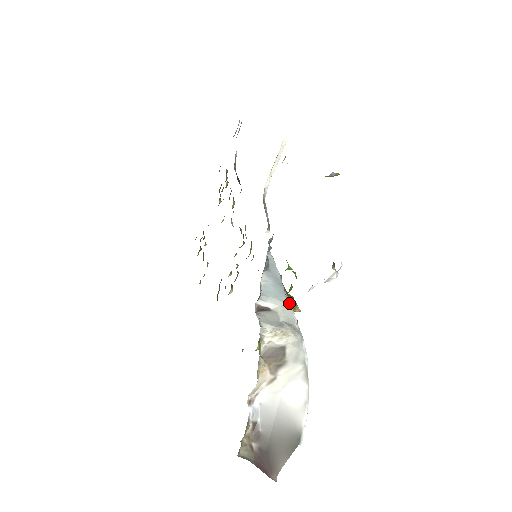
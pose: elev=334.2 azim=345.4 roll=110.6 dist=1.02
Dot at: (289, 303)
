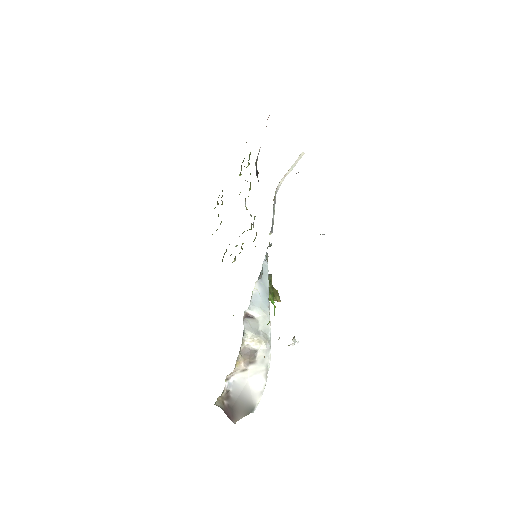
Dot at: (269, 313)
